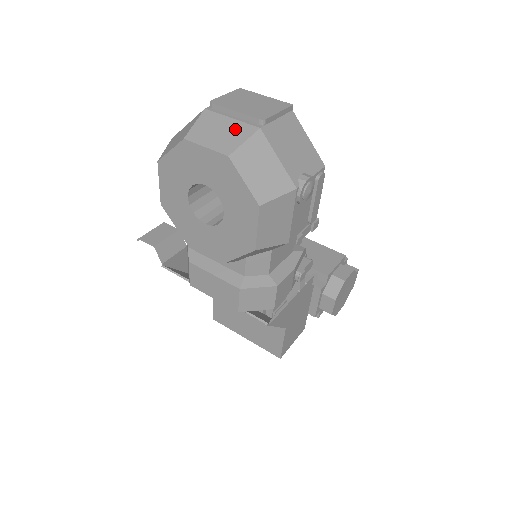
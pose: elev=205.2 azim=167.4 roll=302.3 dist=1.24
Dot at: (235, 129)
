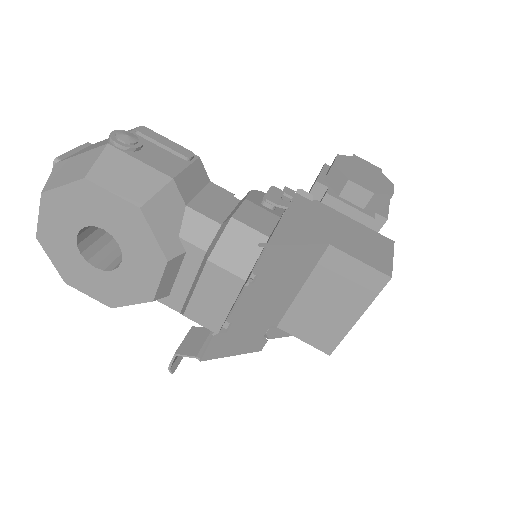
Dot at: occluded
